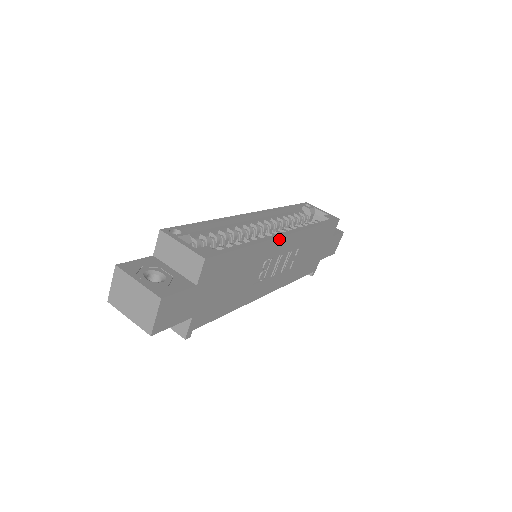
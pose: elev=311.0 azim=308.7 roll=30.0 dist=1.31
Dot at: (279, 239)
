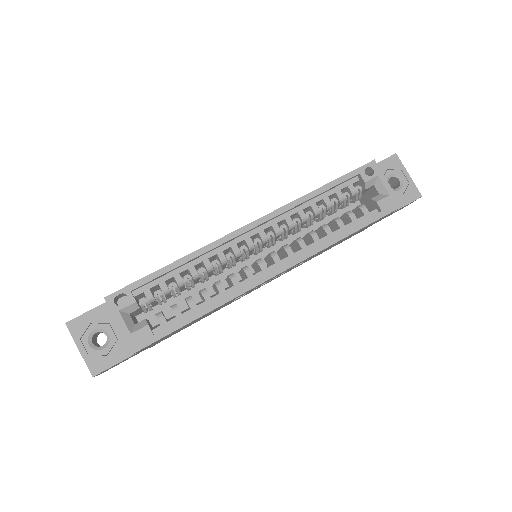
Dot at: (260, 284)
